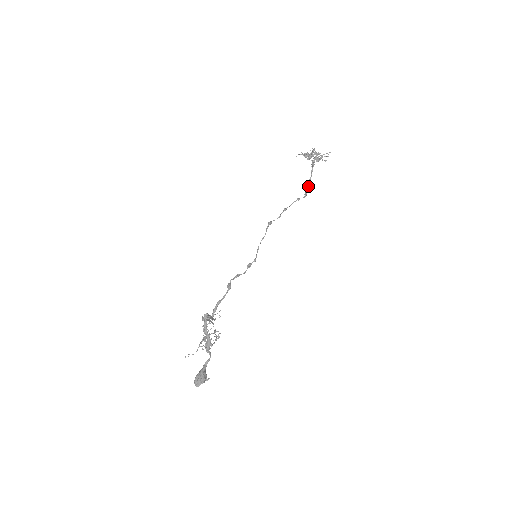
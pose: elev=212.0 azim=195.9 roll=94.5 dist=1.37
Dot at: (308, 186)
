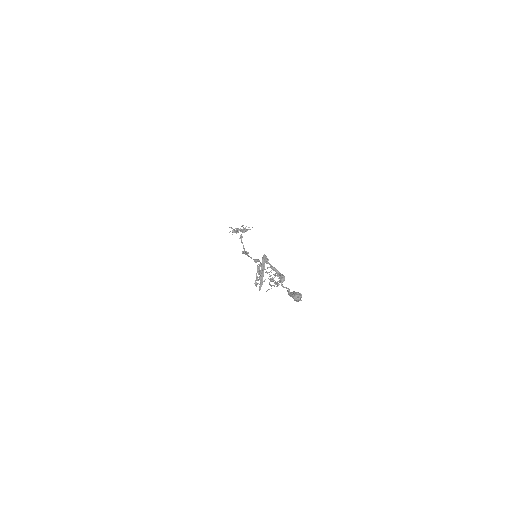
Dot at: (245, 251)
